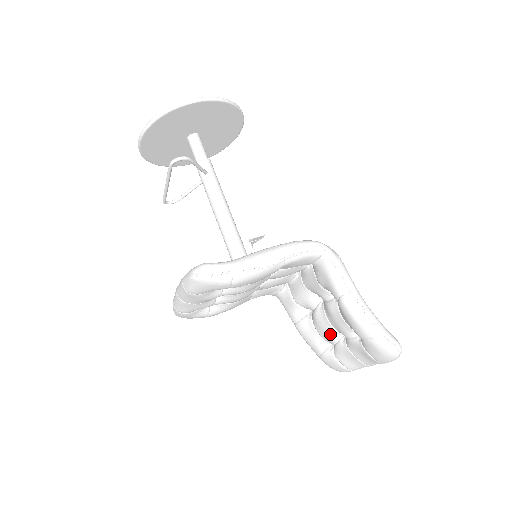
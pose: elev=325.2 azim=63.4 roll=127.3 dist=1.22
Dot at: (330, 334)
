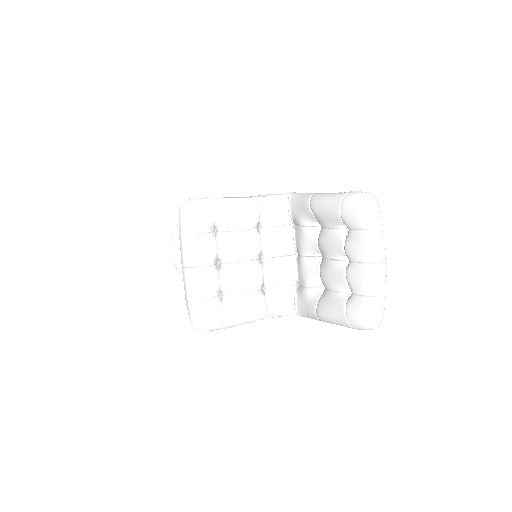
Dot at: (336, 272)
